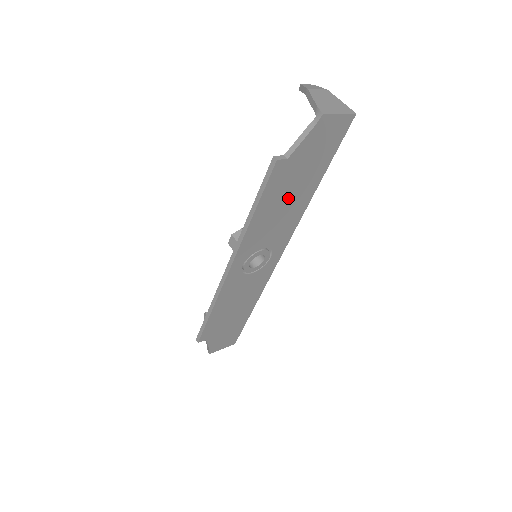
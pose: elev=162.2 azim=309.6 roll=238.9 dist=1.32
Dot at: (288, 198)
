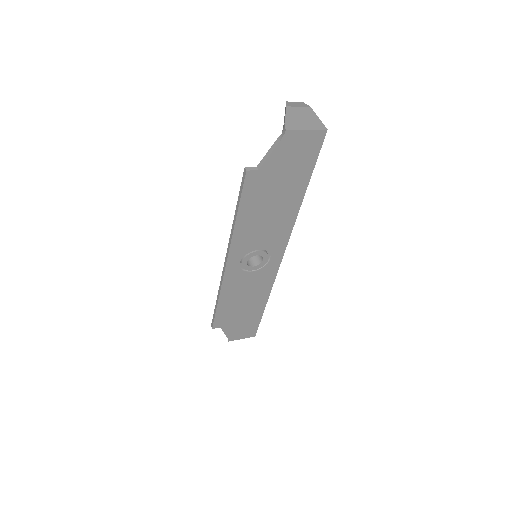
Dot at: (272, 205)
